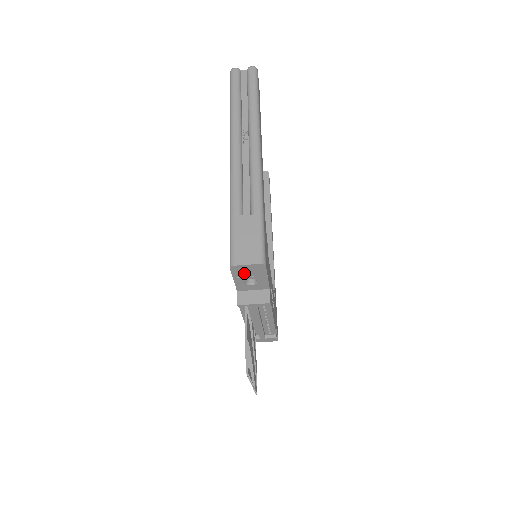
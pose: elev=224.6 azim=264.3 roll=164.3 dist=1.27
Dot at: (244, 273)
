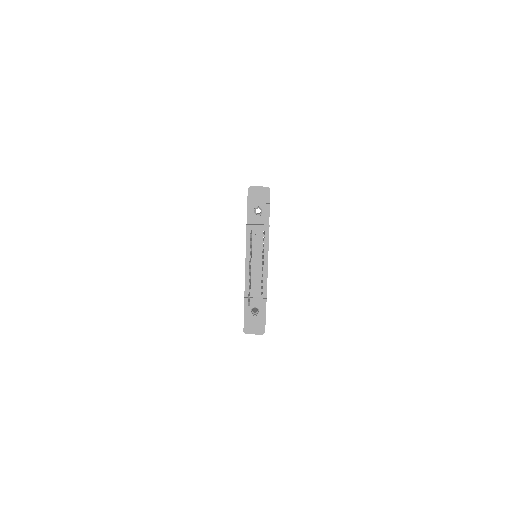
Dot at: (255, 198)
